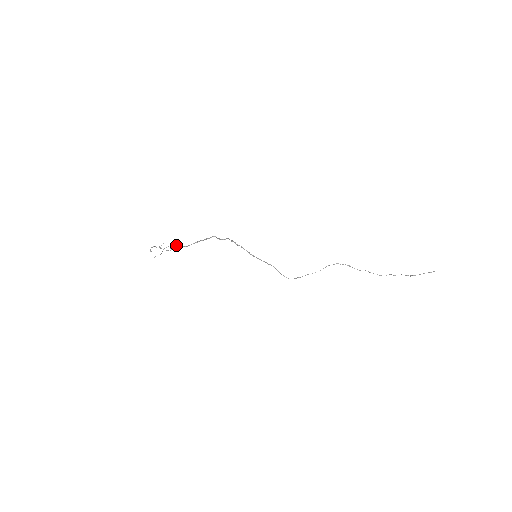
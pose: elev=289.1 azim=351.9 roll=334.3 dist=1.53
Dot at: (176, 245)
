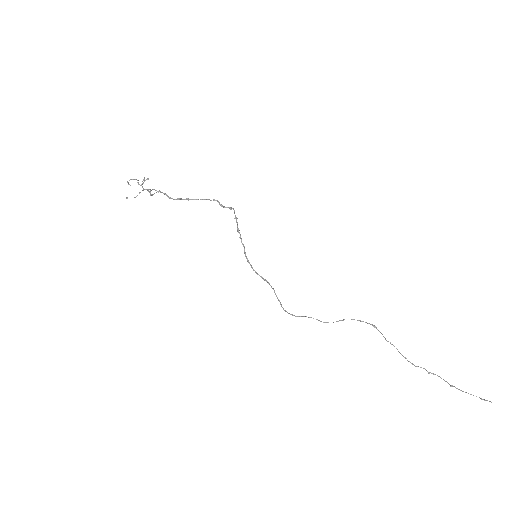
Dot at: occluded
